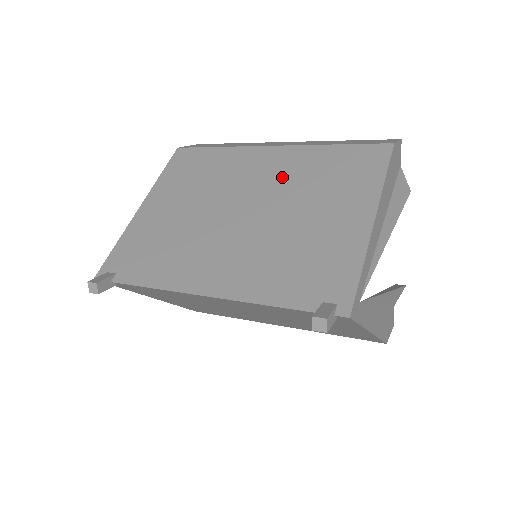
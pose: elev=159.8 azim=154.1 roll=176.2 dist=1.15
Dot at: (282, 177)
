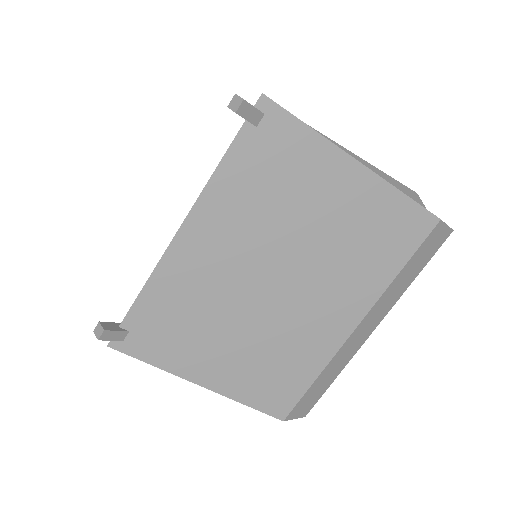
Dot at: occluded
